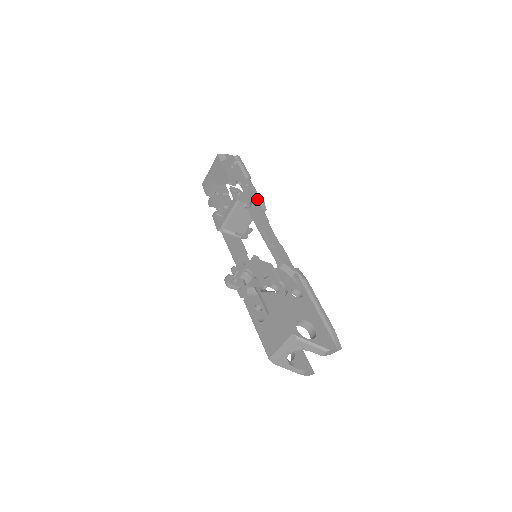
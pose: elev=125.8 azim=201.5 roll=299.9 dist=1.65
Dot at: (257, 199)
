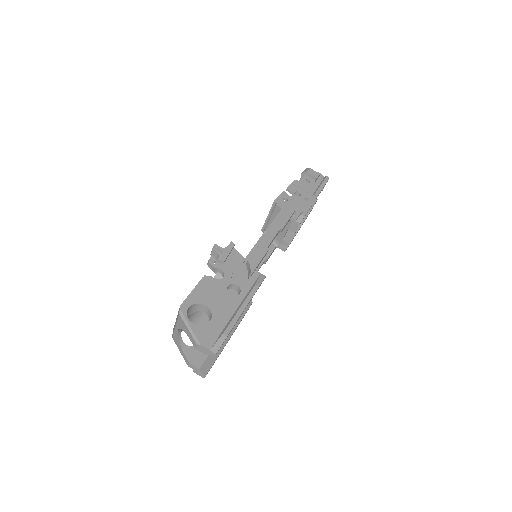
Dot at: (301, 212)
